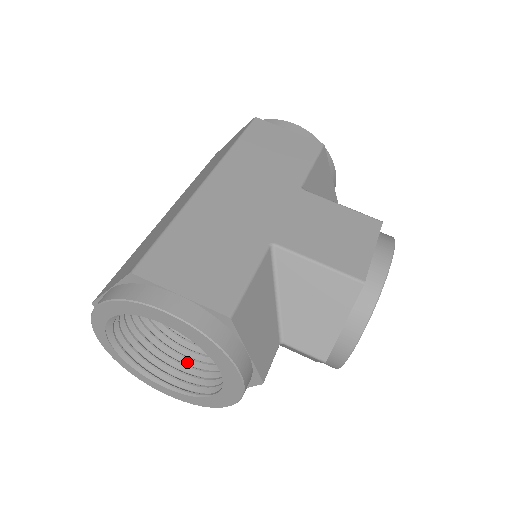
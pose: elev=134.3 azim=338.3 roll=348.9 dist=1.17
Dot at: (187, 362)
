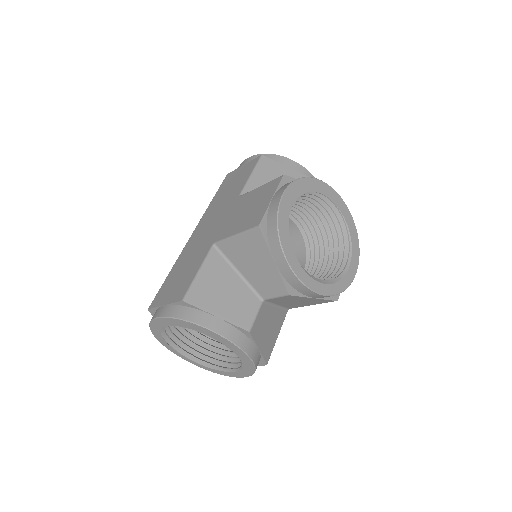
Dot at: occluded
